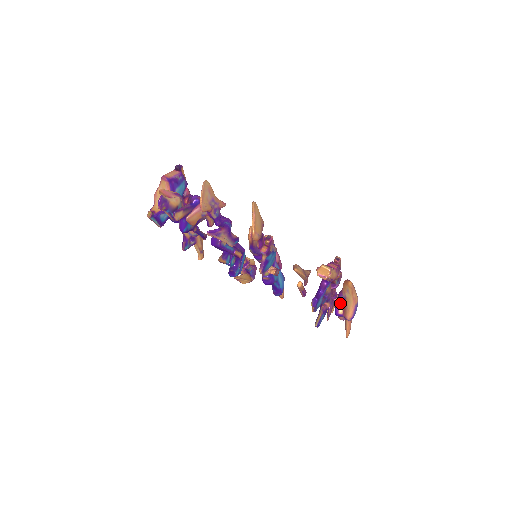
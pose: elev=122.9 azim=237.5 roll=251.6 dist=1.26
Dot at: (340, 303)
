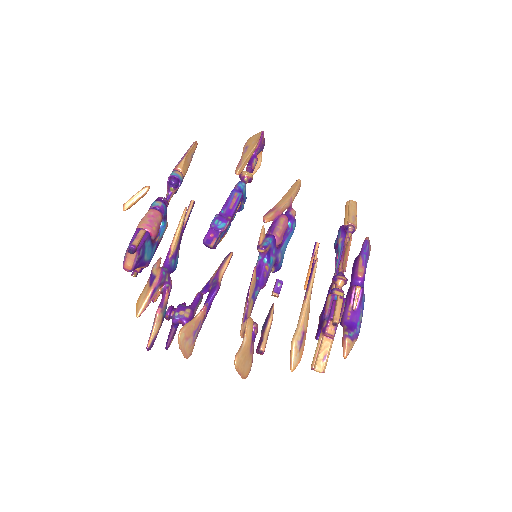
Dot at: occluded
